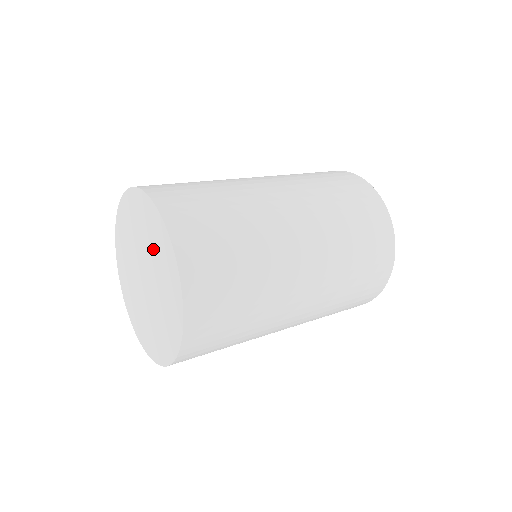
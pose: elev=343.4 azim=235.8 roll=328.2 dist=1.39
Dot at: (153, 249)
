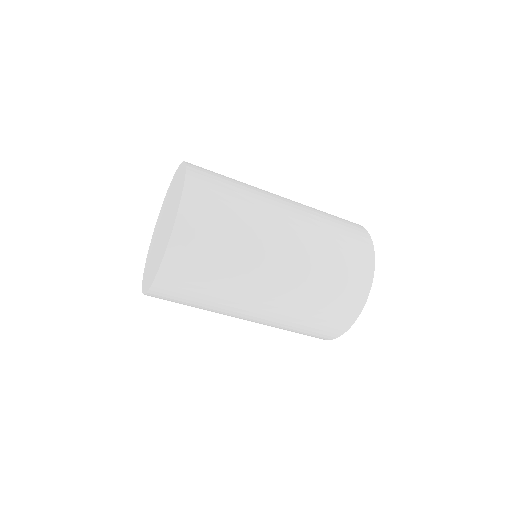
Dot at: occluded
